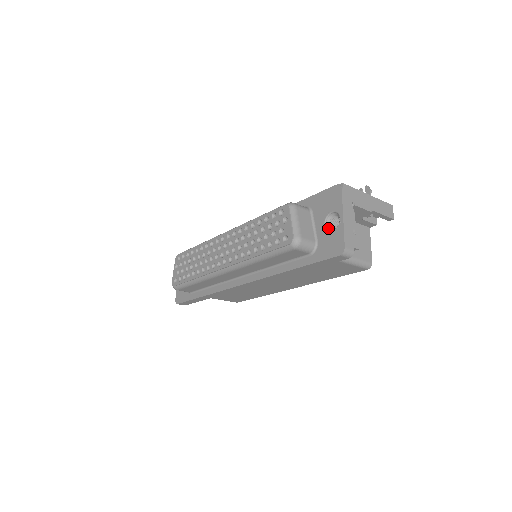
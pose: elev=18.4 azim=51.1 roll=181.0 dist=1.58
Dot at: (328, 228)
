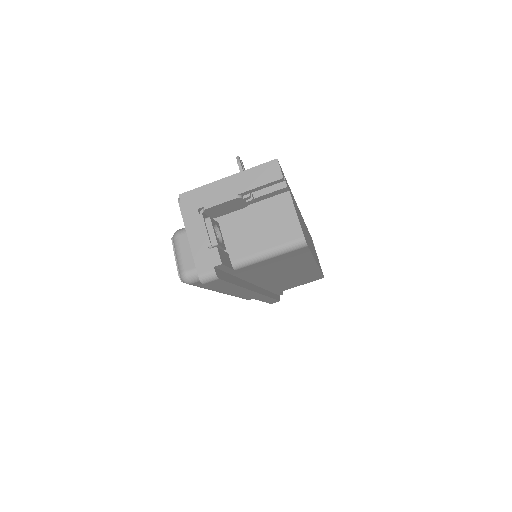
Dot at: occluded
